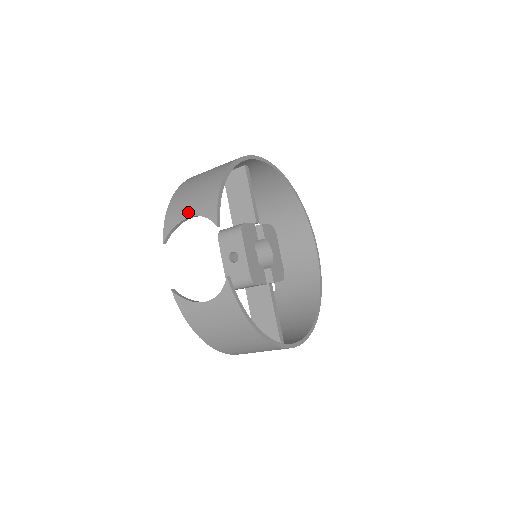
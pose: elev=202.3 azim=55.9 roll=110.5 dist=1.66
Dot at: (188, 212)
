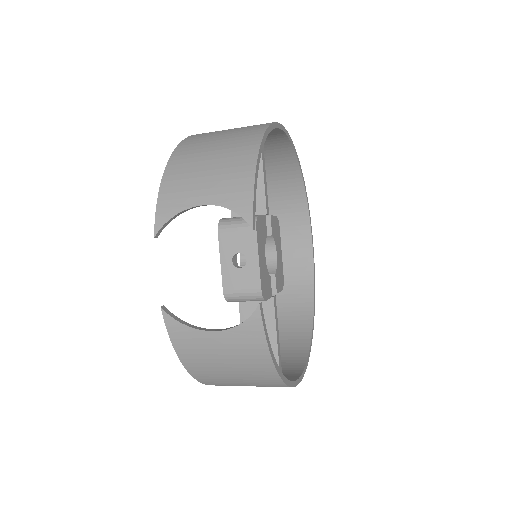
Dot at: (200, 196)
